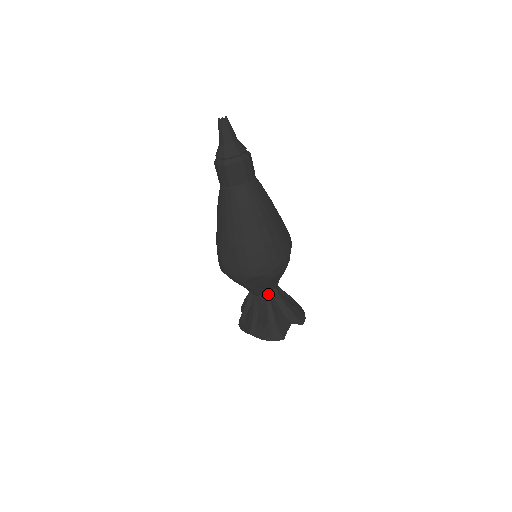
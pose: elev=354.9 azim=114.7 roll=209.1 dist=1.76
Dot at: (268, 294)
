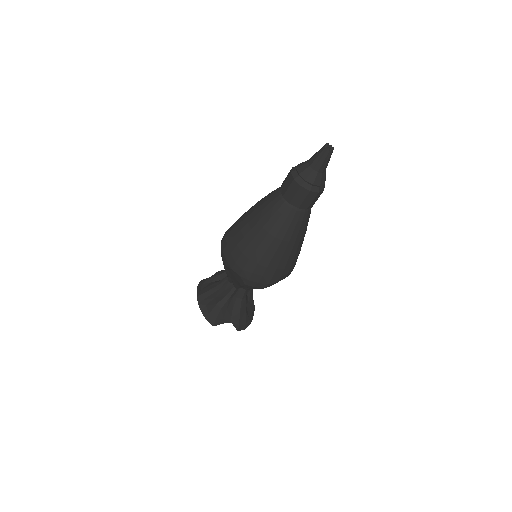
Dot at: (236, 288)
